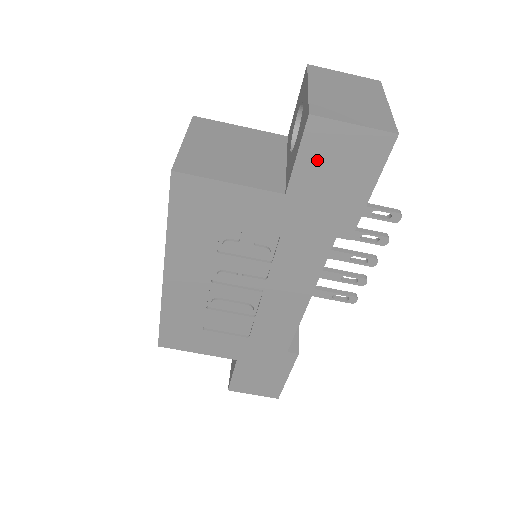
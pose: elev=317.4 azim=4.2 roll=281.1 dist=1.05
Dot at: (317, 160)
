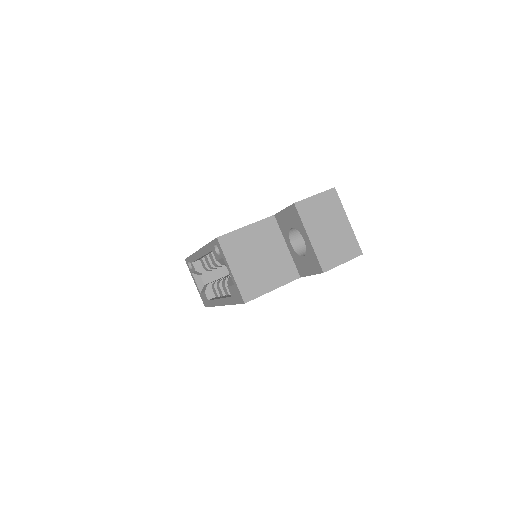
Dot at: occluded
